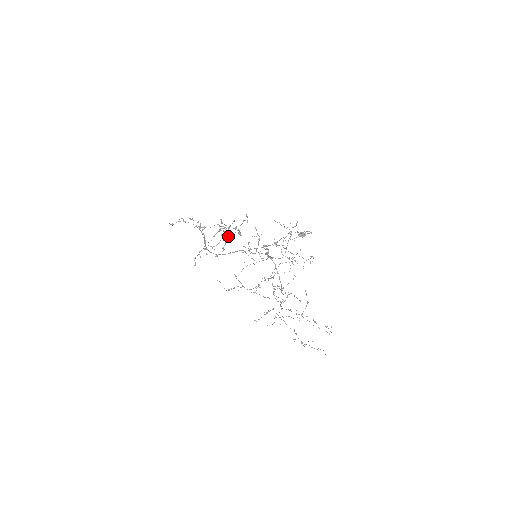
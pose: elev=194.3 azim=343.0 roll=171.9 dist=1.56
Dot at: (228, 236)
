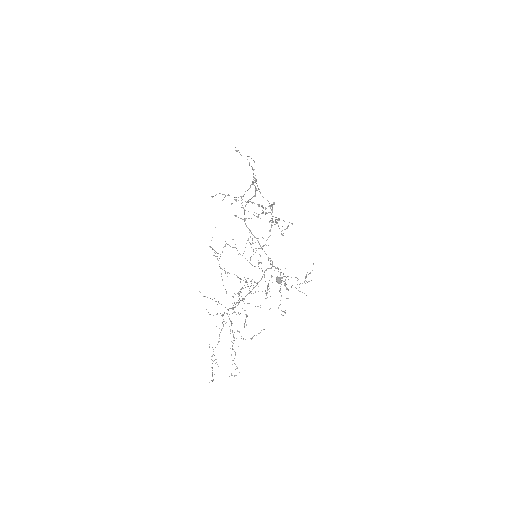
Dot at: occluded
